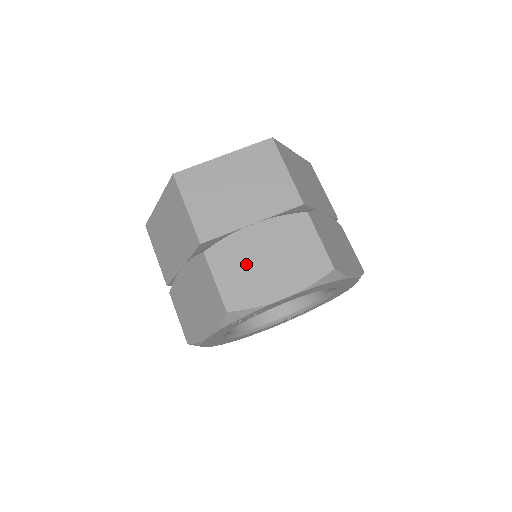
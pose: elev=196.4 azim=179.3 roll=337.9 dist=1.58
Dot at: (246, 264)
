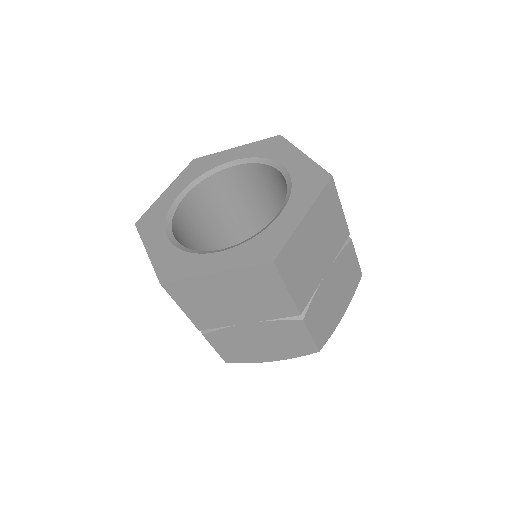
Dot at: (326, 308)
